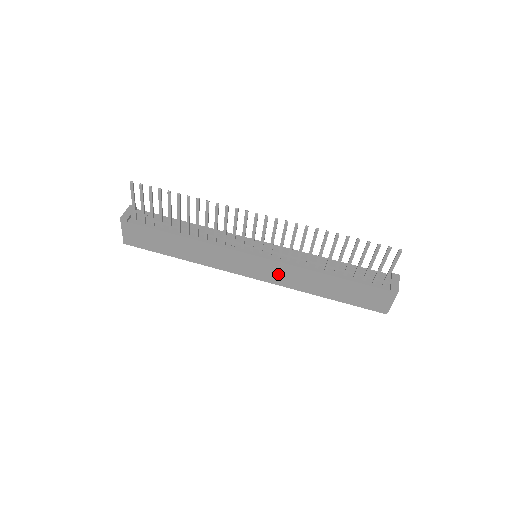
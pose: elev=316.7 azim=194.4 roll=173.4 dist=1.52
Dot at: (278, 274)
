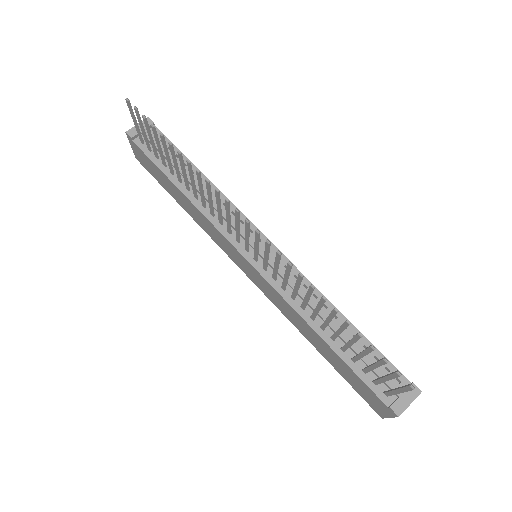
Dot at: (270, 293)
